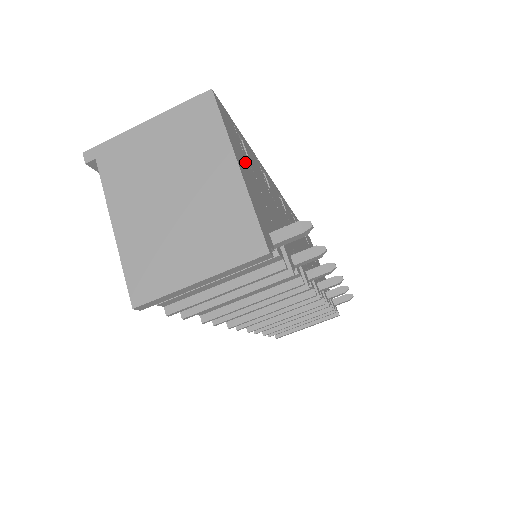
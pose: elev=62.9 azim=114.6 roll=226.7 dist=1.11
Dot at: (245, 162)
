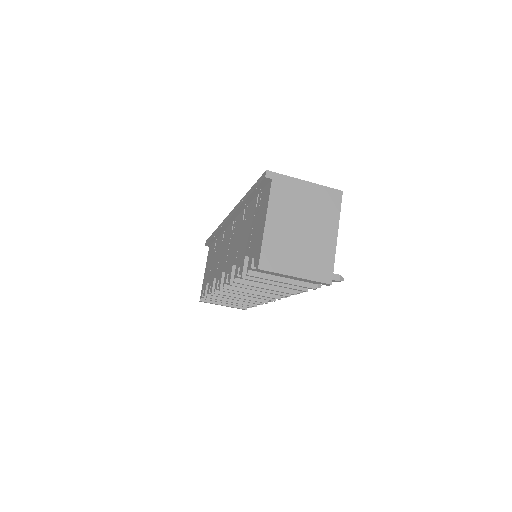
Dot at: occluded
